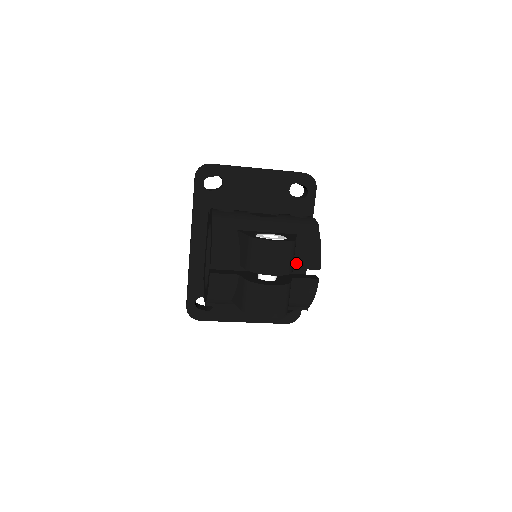
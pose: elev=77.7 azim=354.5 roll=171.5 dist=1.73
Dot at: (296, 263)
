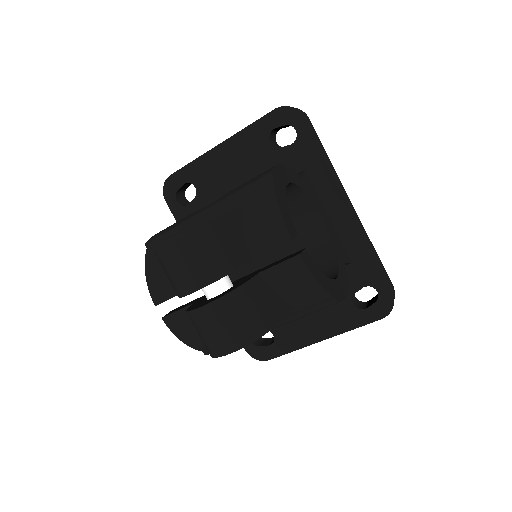
Dot at: (252, 249)
